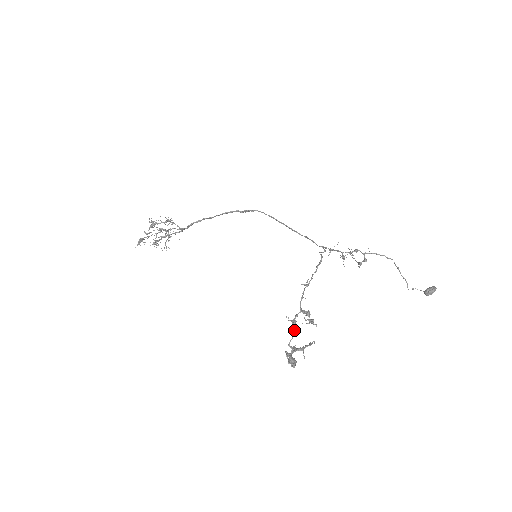
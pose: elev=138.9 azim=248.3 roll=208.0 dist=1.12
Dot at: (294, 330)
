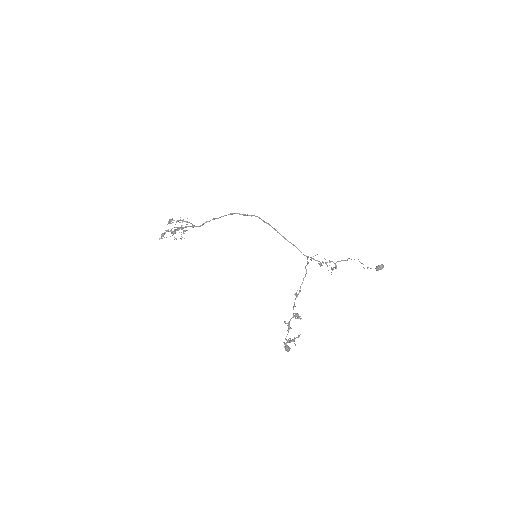
Dot at: occluded
